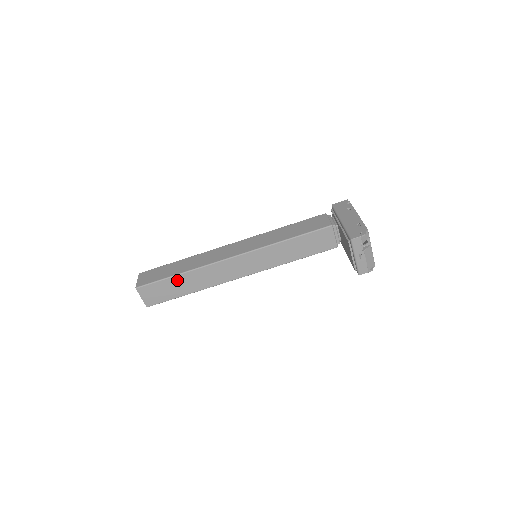
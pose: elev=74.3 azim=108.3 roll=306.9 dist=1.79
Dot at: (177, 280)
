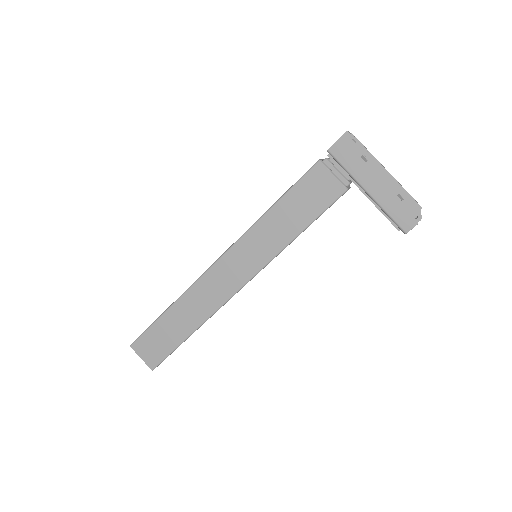
Dot at: occluded
